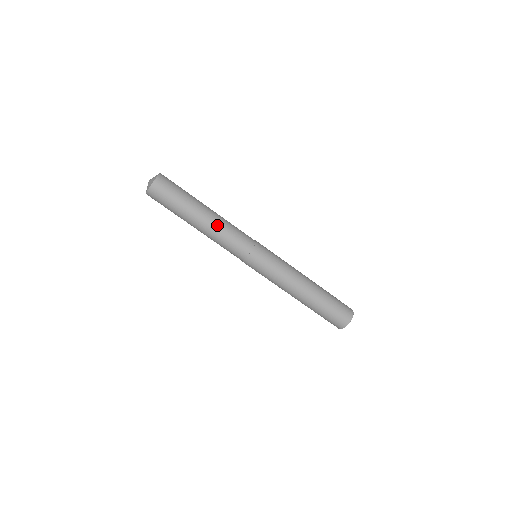
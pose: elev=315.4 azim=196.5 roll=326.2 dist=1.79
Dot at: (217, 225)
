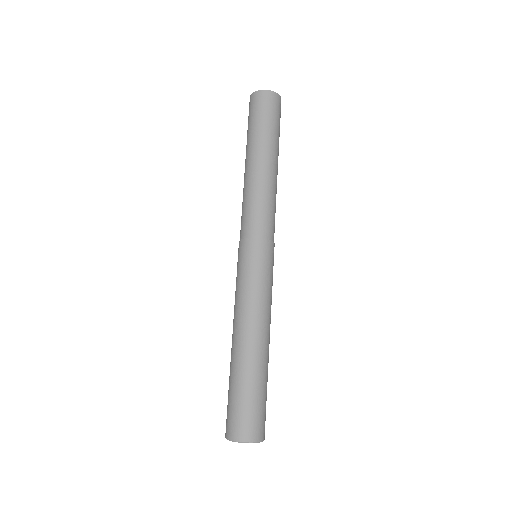
Dot at: (276, 186)
